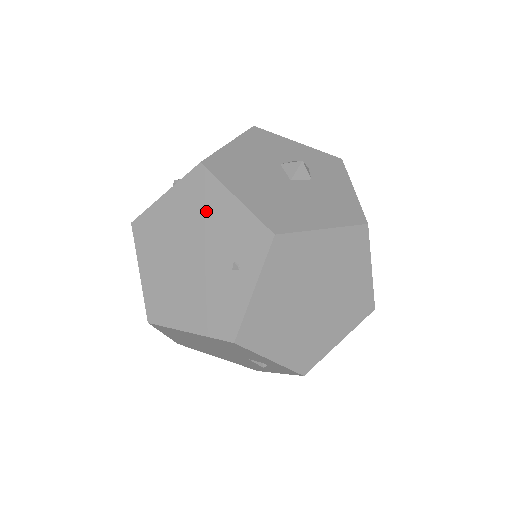
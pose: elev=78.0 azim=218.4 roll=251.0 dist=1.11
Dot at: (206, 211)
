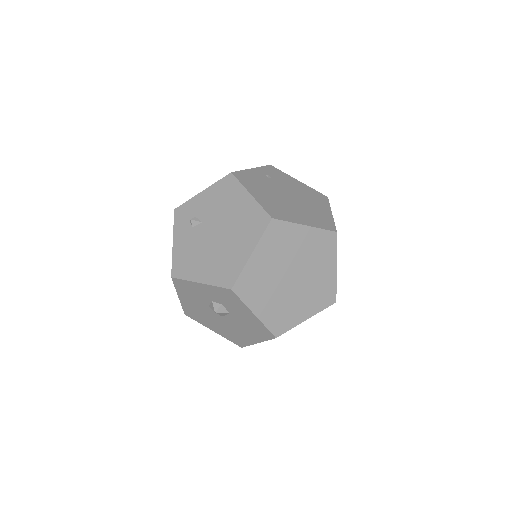
Dot at: occluded
